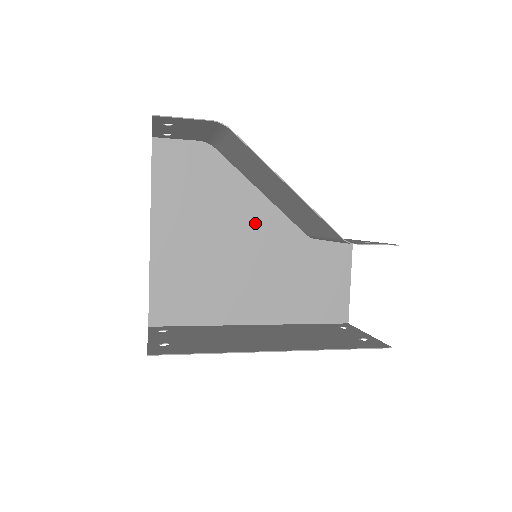
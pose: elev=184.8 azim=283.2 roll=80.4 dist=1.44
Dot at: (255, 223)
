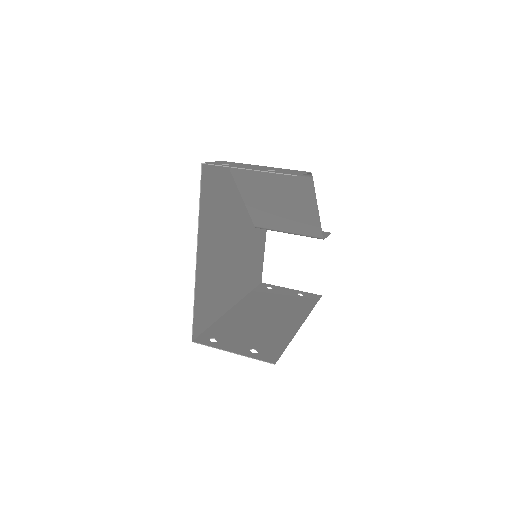
Dot at: (239, 226)
